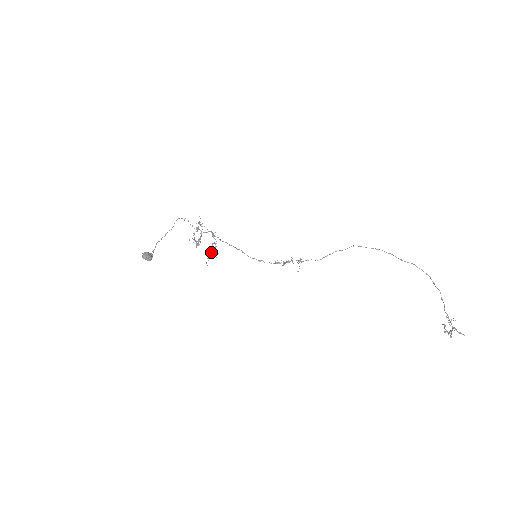
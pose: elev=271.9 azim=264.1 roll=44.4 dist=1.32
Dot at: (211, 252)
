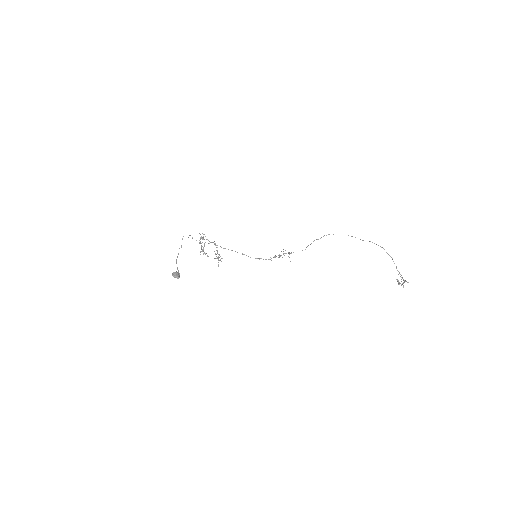
Dot at: occluded
